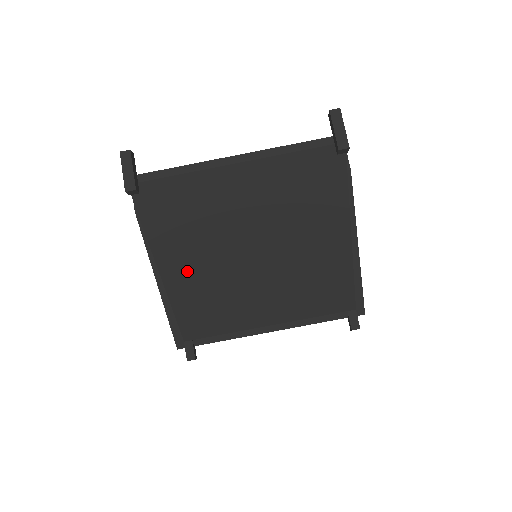
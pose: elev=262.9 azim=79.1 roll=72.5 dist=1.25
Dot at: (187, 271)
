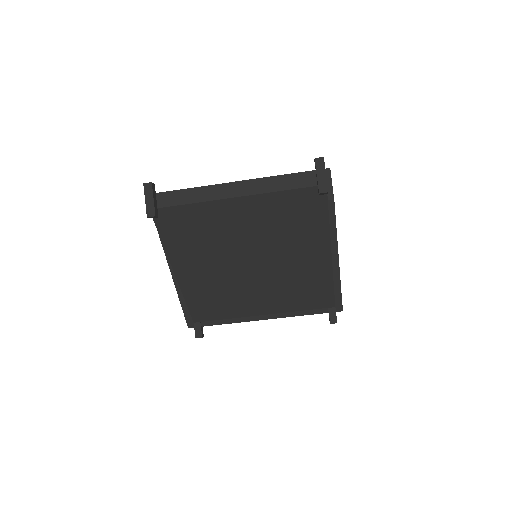
Dot at: (196, 273)
